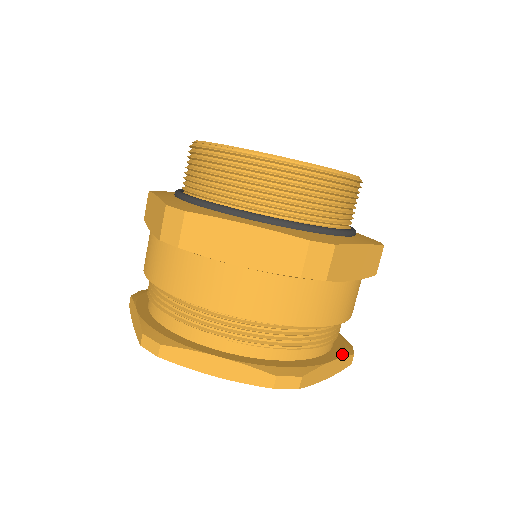
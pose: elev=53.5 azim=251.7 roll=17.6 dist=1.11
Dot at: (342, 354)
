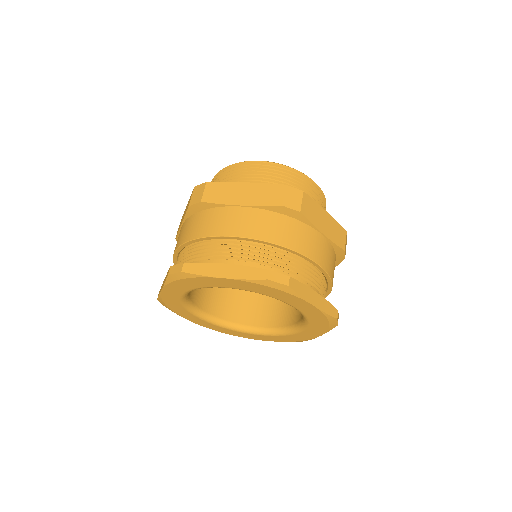
Dot at: occluded
